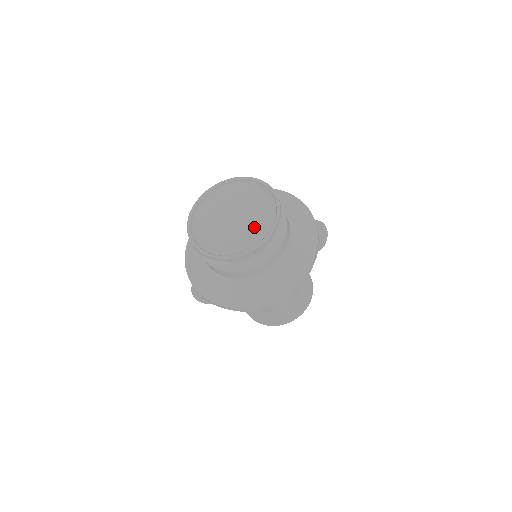
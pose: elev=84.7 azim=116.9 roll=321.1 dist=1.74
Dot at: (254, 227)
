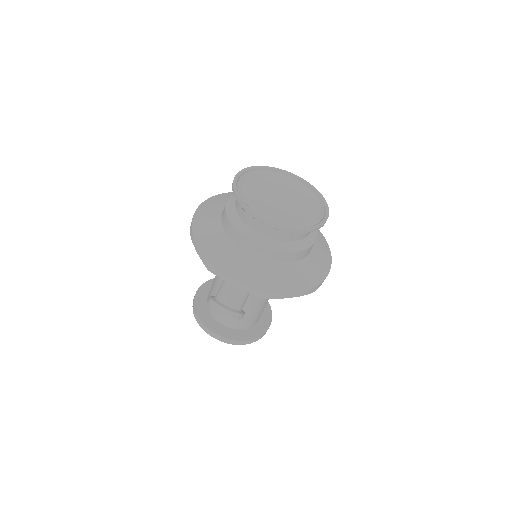
Dot at: (310, 200)
